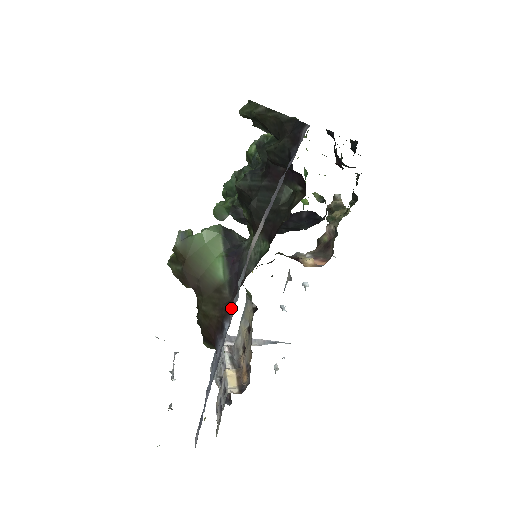
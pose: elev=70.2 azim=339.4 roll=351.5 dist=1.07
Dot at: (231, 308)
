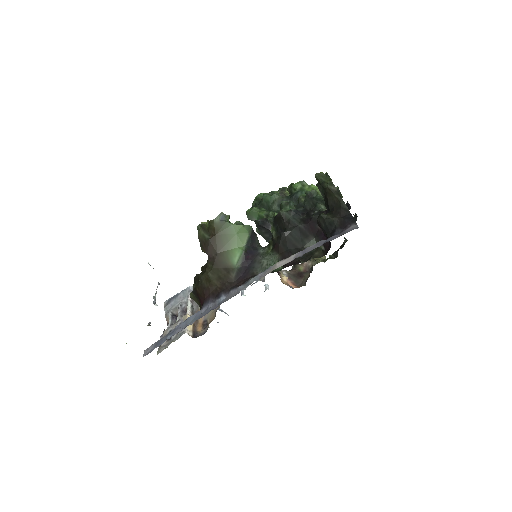
Dot at: (234, 290)
